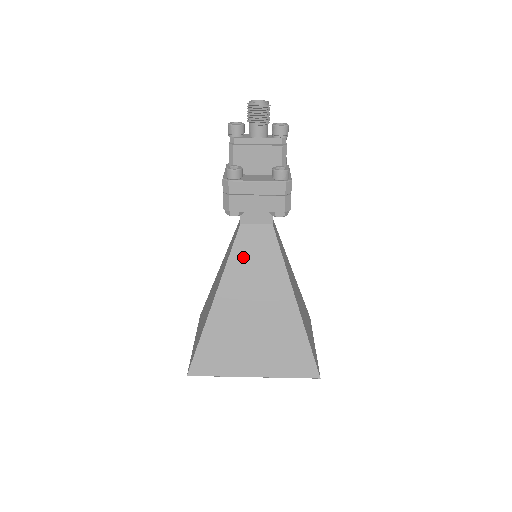
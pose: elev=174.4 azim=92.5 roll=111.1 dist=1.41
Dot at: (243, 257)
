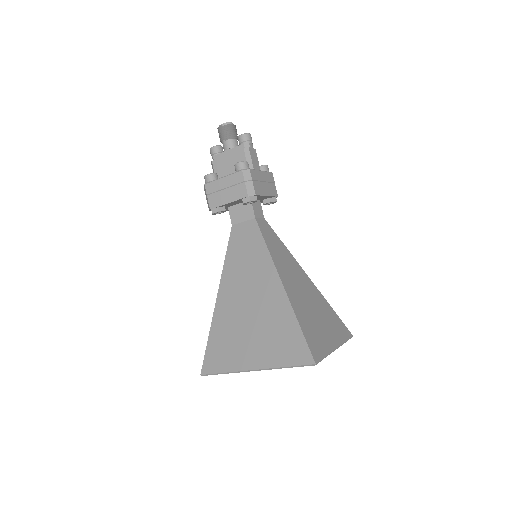
Dot at: (236, 253)
